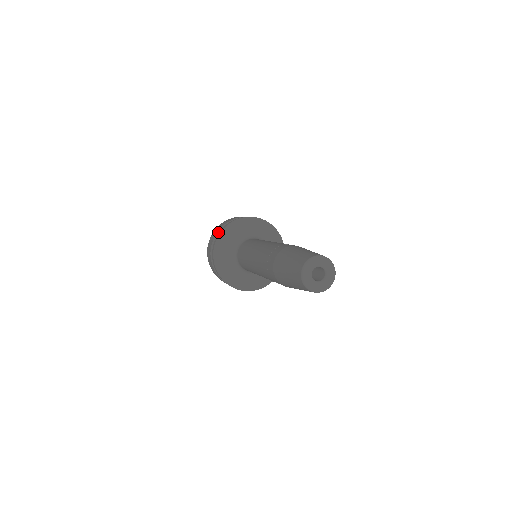
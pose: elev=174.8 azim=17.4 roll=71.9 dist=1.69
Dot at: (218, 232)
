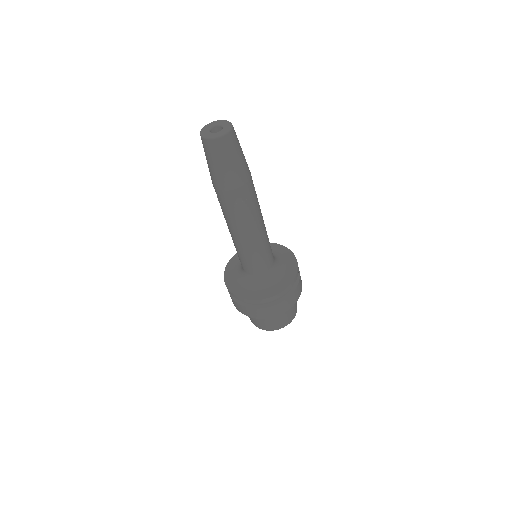
Dot at: occluded
